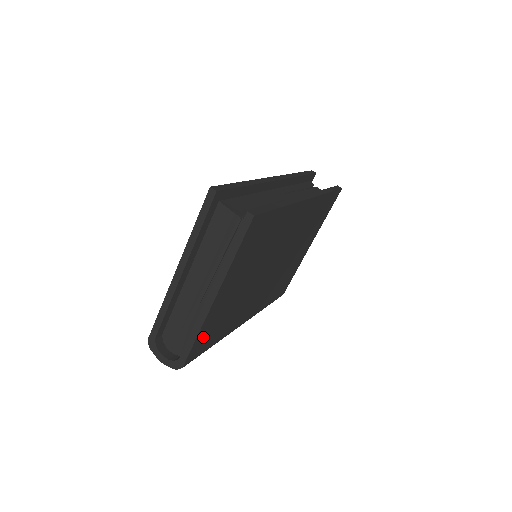
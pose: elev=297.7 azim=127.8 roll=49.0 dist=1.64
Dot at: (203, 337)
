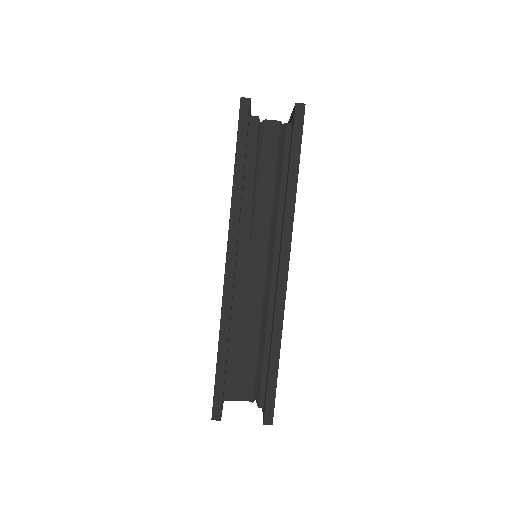
Dot at: occluded
